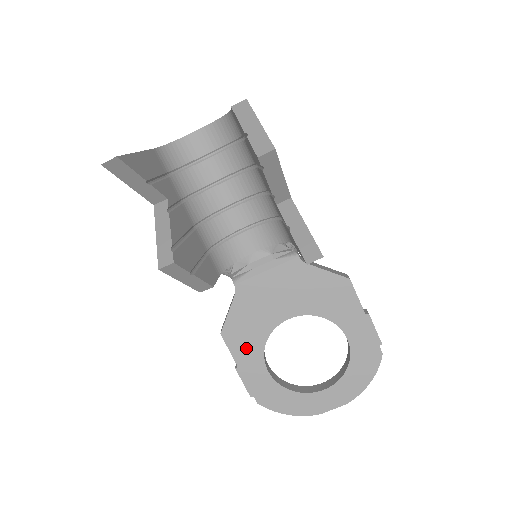
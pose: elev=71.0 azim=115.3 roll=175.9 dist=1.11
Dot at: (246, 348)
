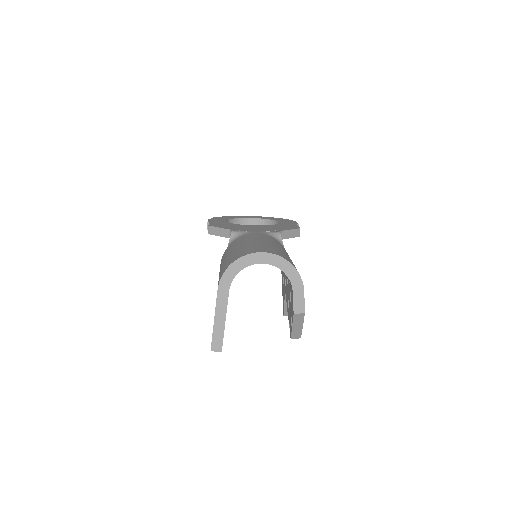
Dot at: occluded
